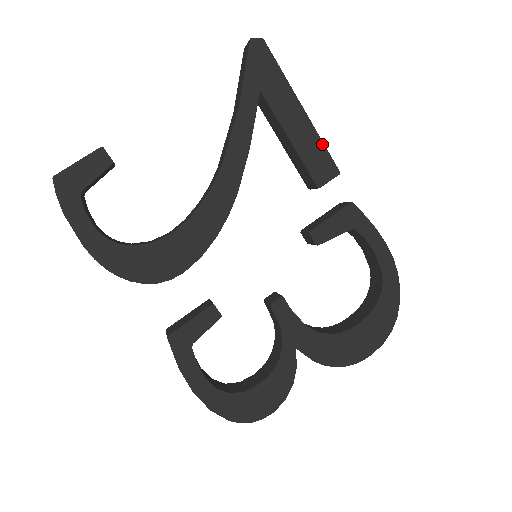
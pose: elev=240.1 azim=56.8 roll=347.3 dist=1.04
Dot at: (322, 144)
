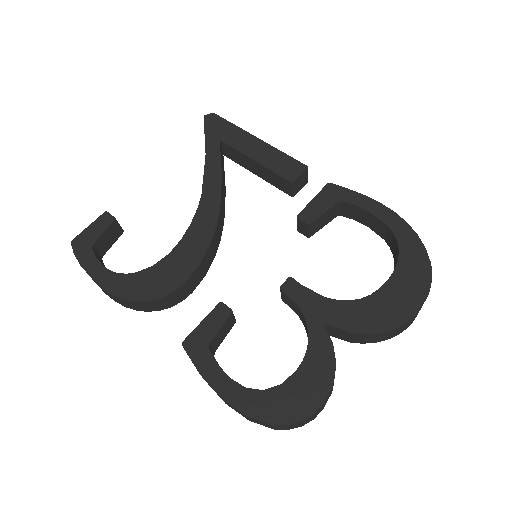
Dot at: (283, 154)
